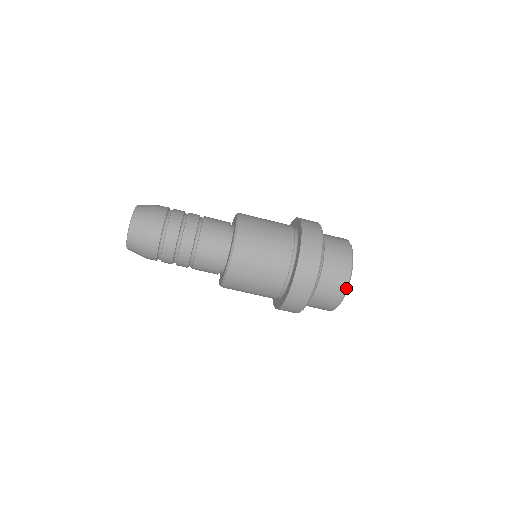
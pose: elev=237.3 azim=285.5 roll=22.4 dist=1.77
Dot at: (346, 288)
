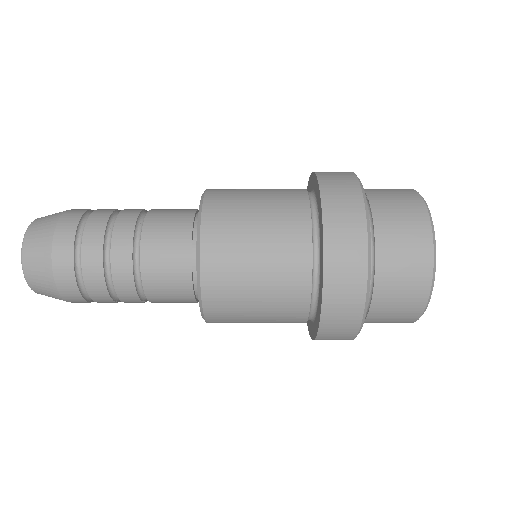
Dot at: (429, 289)
